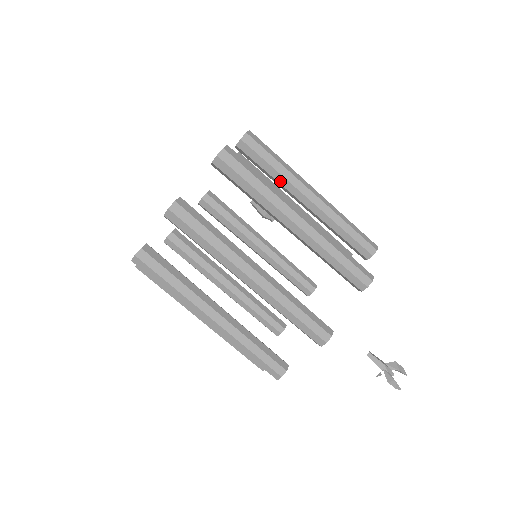
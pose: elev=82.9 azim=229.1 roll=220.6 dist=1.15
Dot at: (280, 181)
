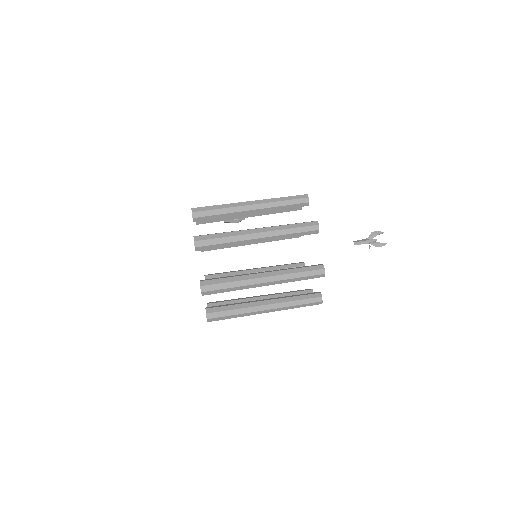
Dot at: (230, 216)
